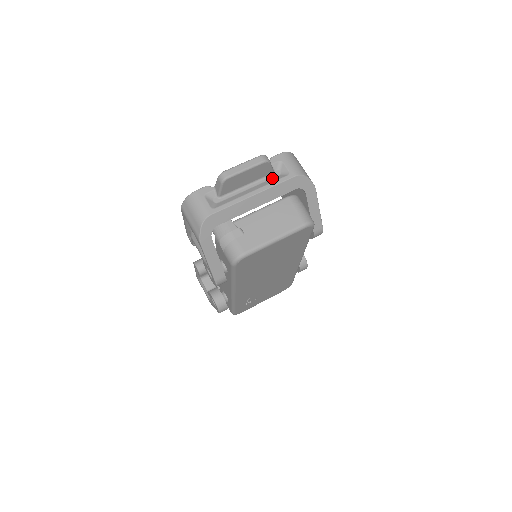
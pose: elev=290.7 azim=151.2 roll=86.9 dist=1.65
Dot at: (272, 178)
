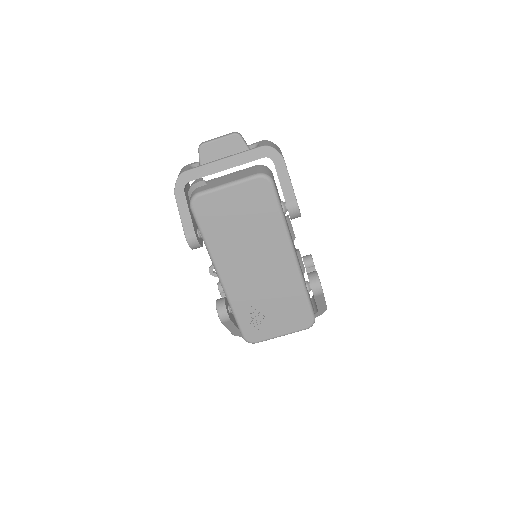
Dot at: occluded
